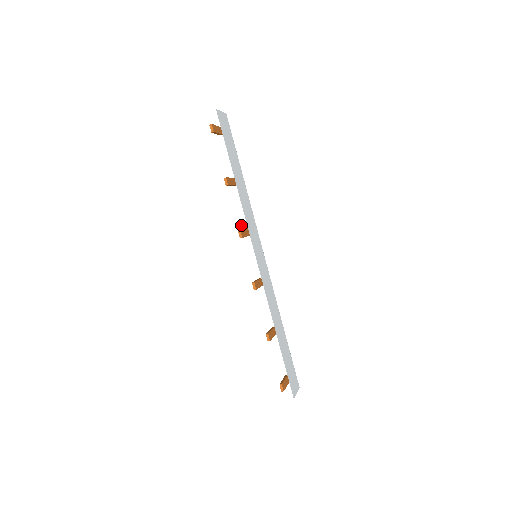
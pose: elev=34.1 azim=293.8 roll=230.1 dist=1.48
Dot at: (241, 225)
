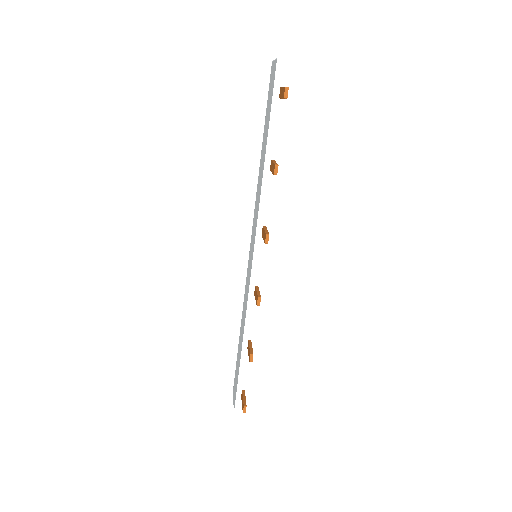
Dot at: (259, 219)
